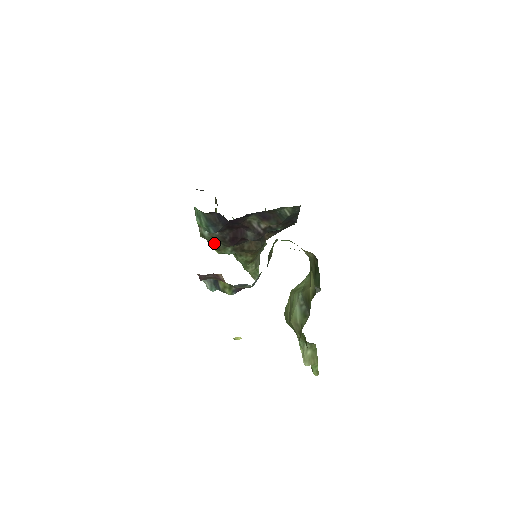
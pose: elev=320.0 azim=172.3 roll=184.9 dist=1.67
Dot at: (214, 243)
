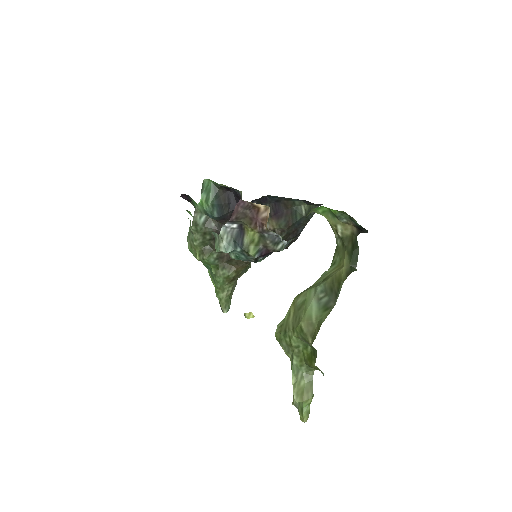
Dot at: (203, 240)
